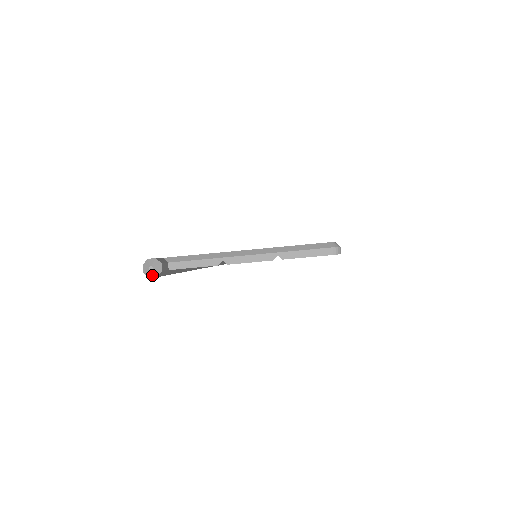
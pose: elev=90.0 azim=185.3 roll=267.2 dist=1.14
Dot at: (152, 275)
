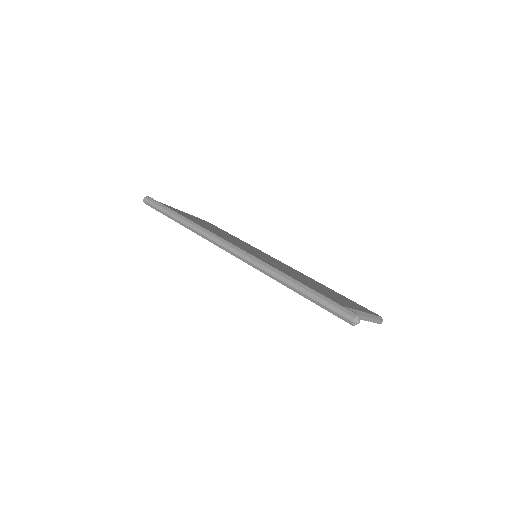
Dot at: occluded
